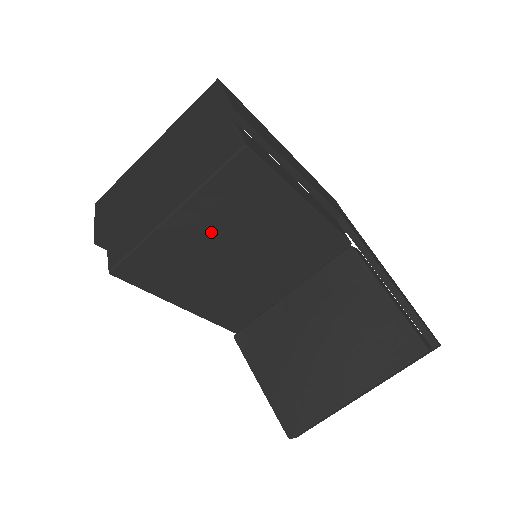
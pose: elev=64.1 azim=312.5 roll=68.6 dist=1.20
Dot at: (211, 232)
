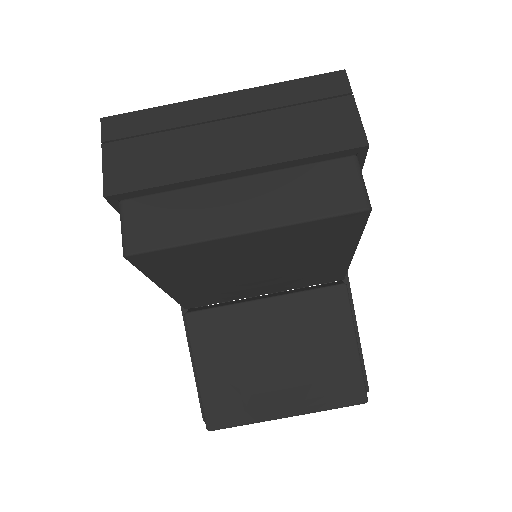
Dot at: (261, 253)
